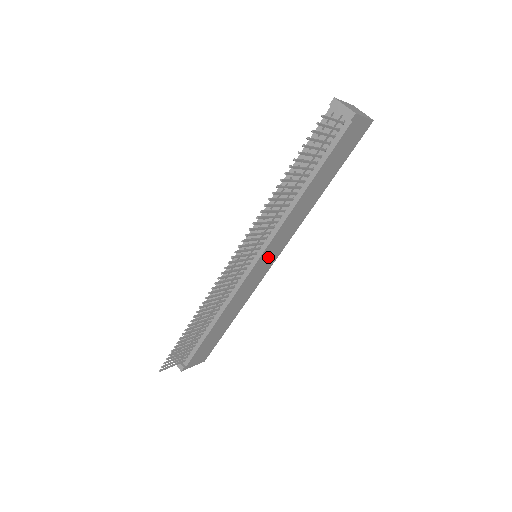
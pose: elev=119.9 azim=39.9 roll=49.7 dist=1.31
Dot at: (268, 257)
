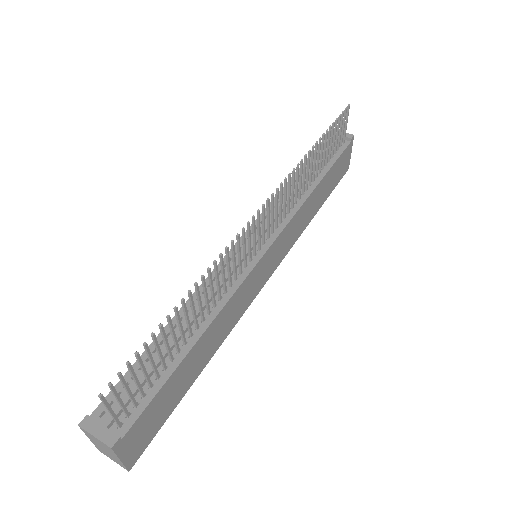
Dot at: (272, 257)
